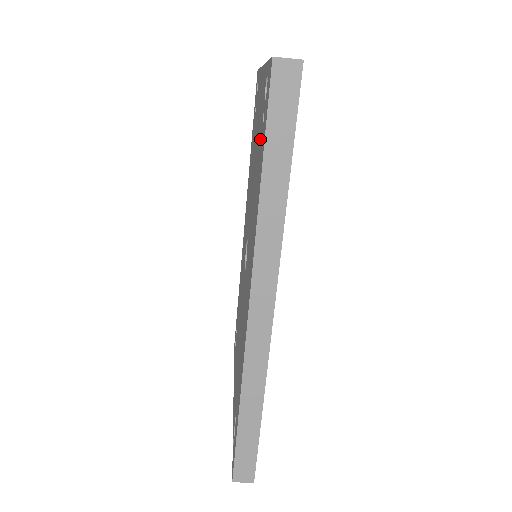
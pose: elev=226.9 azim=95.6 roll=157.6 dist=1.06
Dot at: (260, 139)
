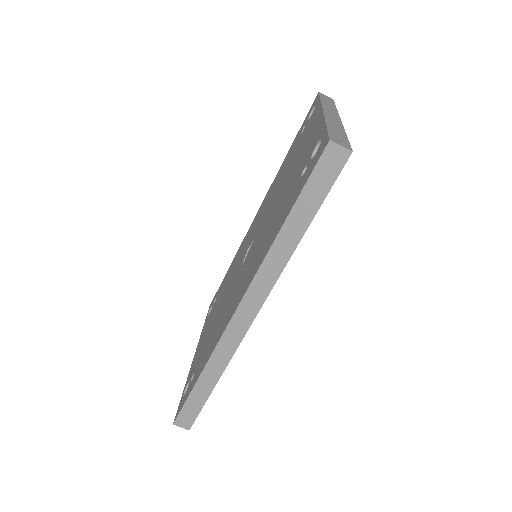
Dot at: (295, 182)
